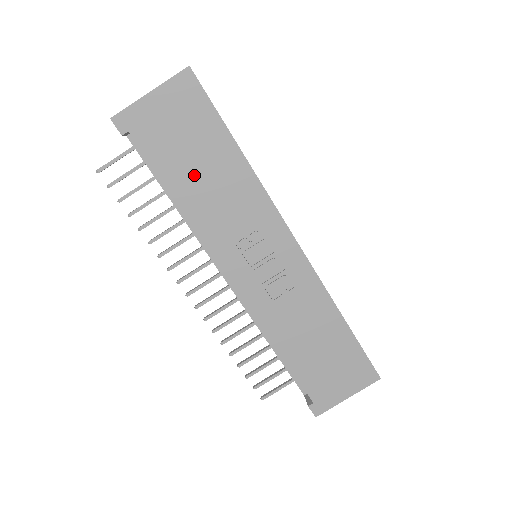
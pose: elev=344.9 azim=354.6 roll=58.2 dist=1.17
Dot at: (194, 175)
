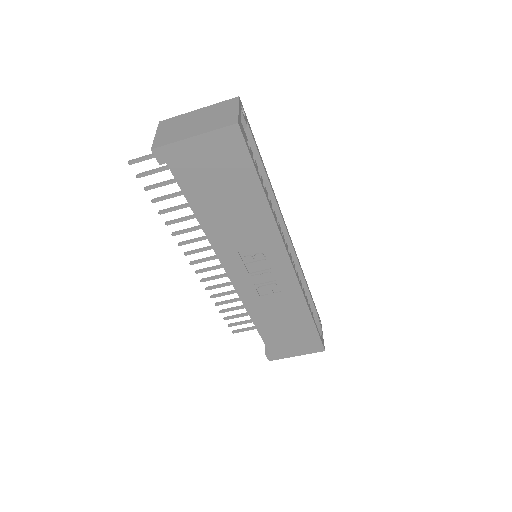
Dot at: (219, 206)
